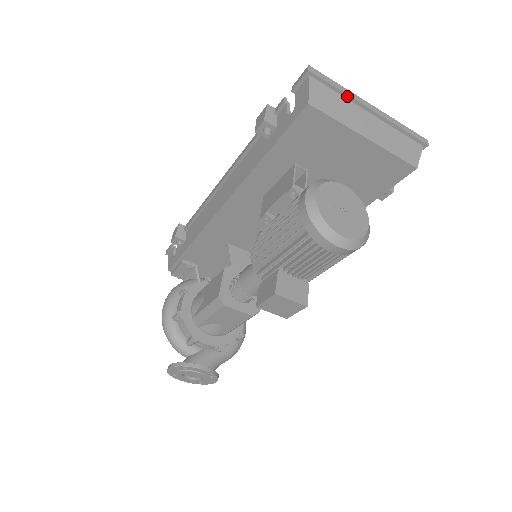
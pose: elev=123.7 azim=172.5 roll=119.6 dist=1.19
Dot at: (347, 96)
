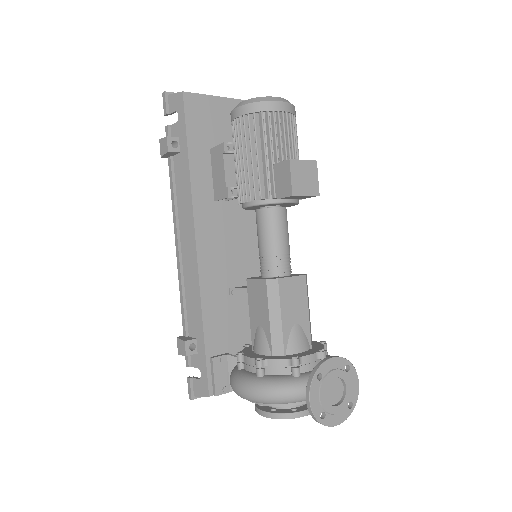
Dot at: occluded
